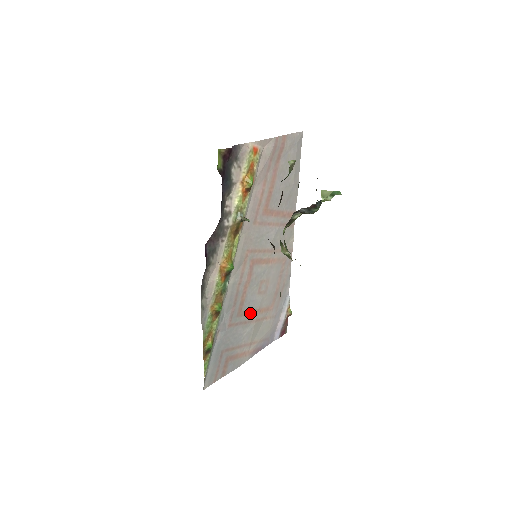
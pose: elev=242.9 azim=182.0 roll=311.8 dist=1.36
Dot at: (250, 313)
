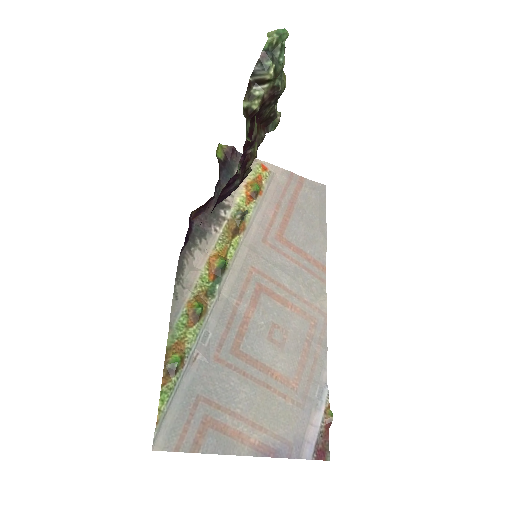
Dot at: (254, 364)
